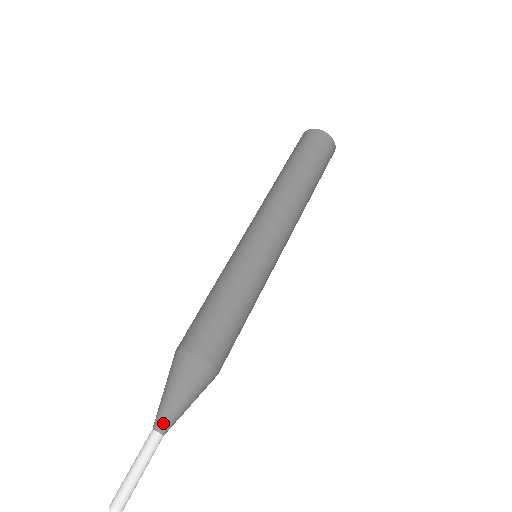
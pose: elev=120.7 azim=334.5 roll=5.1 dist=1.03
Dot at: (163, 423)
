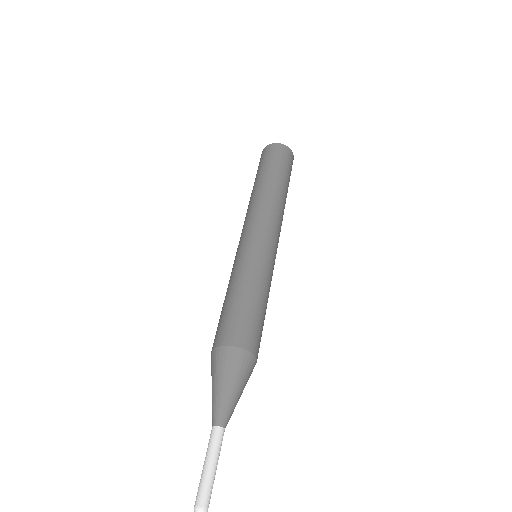
Dot at: (228, 419)
